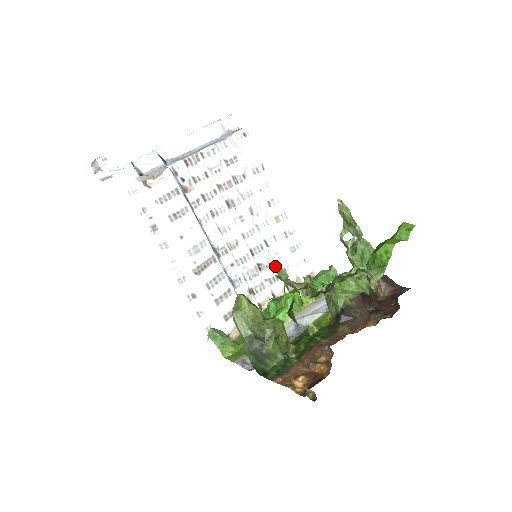
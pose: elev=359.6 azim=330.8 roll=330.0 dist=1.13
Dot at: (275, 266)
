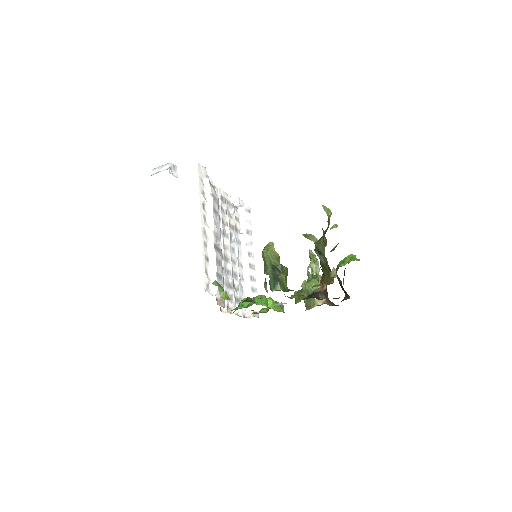
Dot at: (326, 207)
